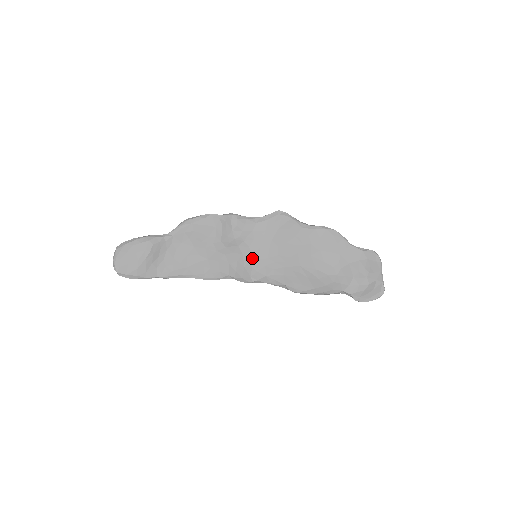
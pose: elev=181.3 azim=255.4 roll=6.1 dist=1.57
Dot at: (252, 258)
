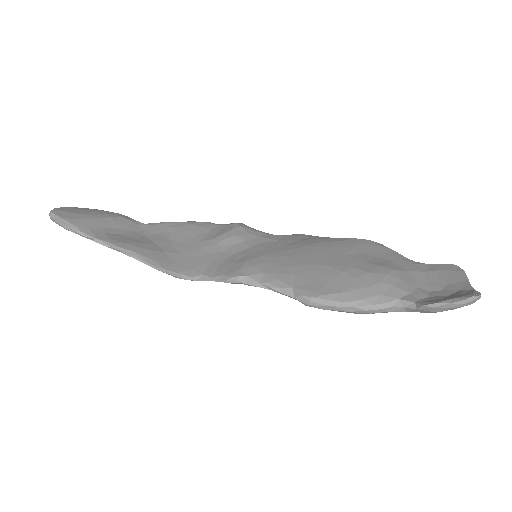
Dot at: (249, 255)
